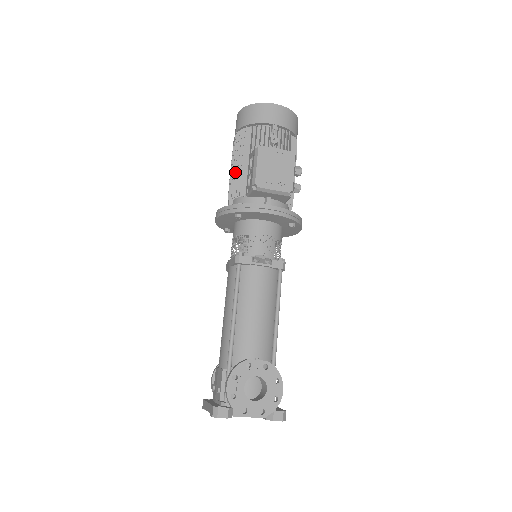
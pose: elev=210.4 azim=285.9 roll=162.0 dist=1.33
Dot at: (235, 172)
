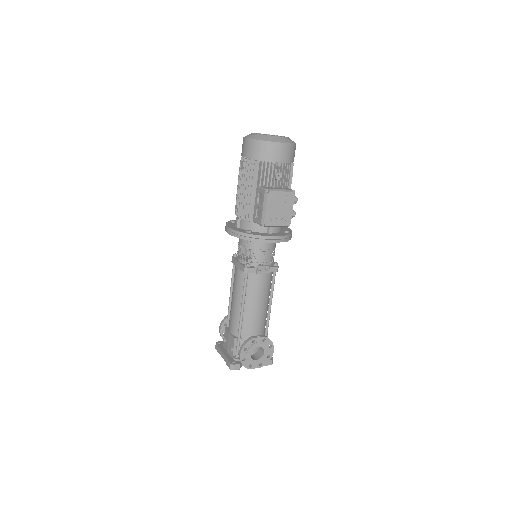
Dot at: (244, 199)
